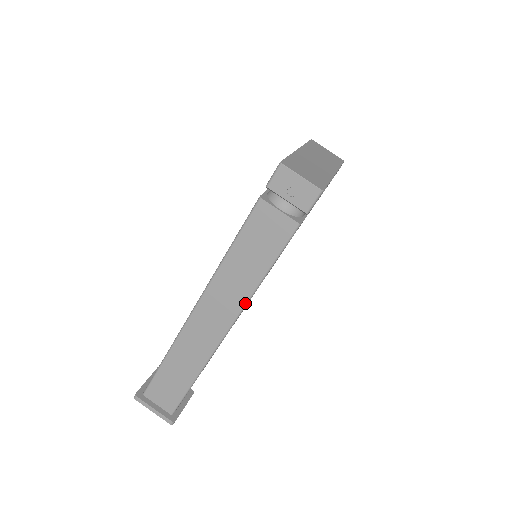
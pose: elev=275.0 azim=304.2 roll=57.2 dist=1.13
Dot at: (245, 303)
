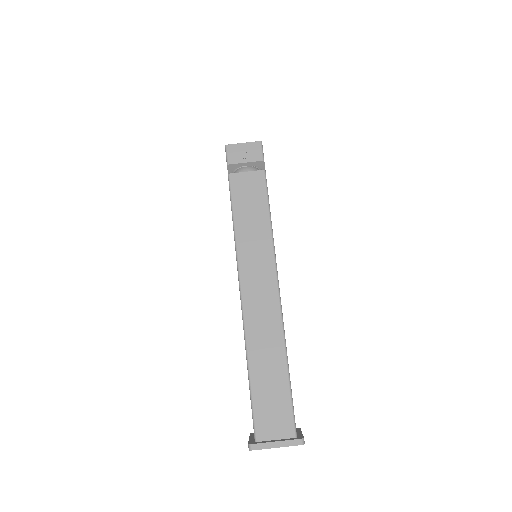
Dot at: (273, 255)
